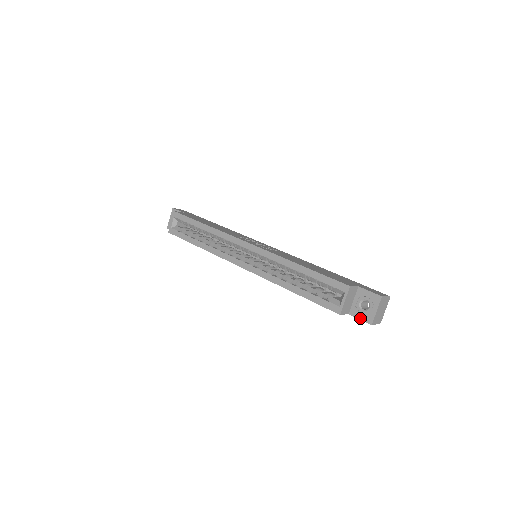
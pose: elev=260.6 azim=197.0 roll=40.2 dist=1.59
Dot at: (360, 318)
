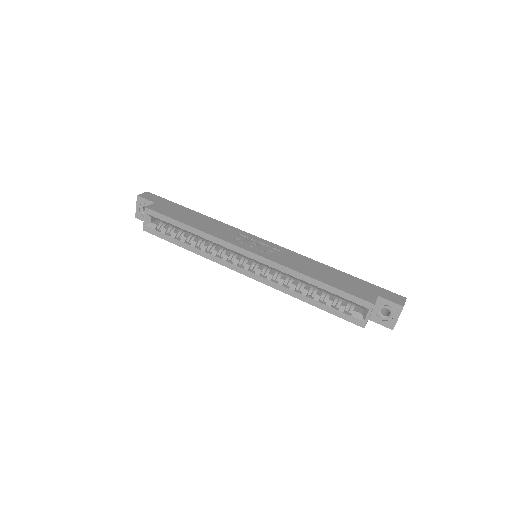
Dot at: (381, 324)
